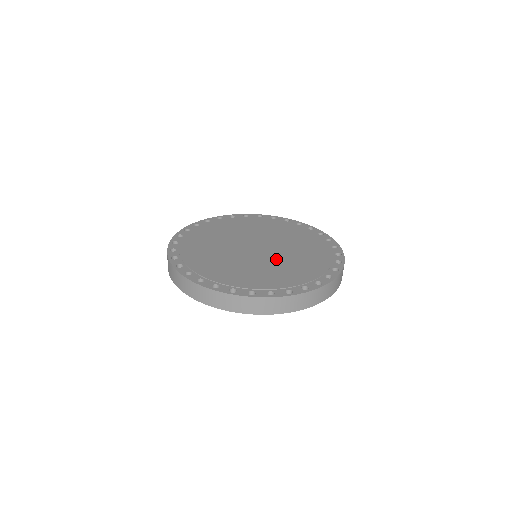
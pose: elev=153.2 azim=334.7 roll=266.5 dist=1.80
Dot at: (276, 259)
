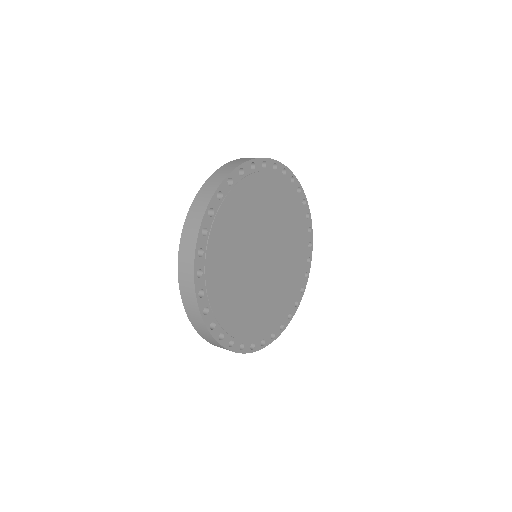
Dot at: (274, 281)
